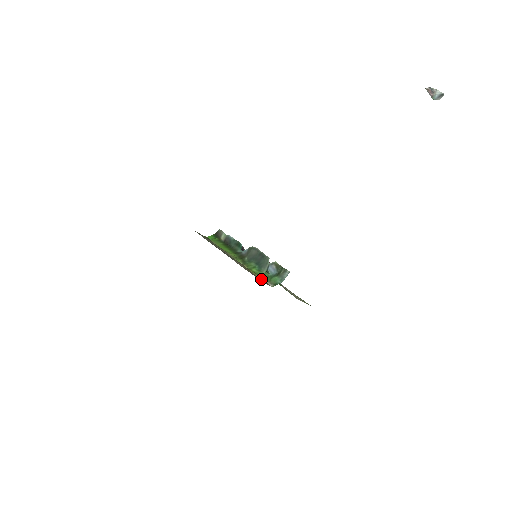
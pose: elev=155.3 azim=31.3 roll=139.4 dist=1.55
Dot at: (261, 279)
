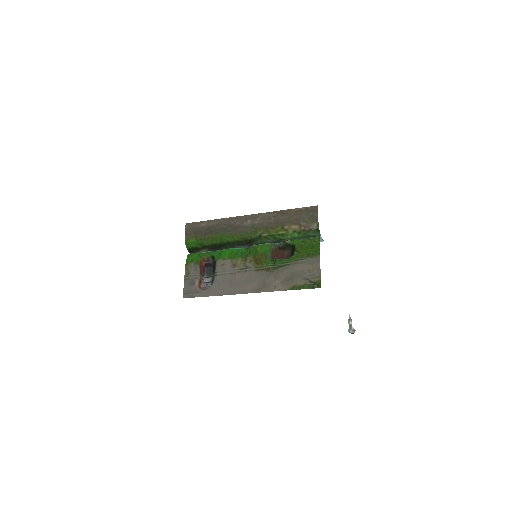
Dot at: (300, 226)
